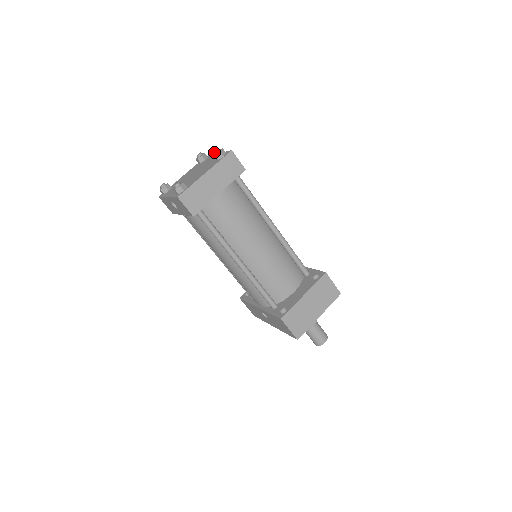
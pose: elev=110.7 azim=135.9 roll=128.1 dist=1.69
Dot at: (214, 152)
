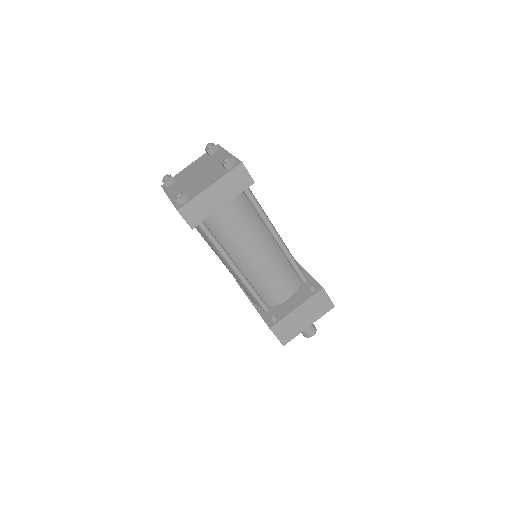
Dot at: (223, 160)
